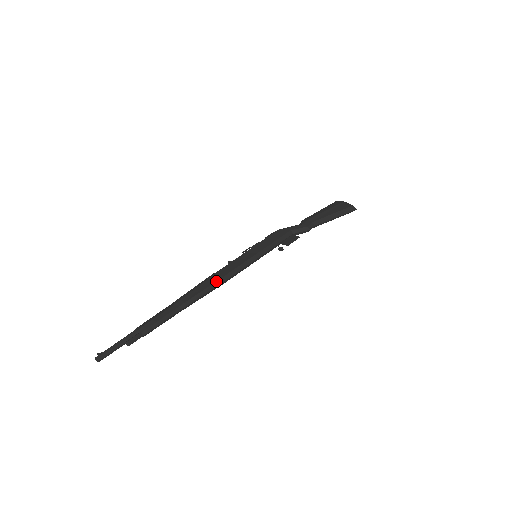
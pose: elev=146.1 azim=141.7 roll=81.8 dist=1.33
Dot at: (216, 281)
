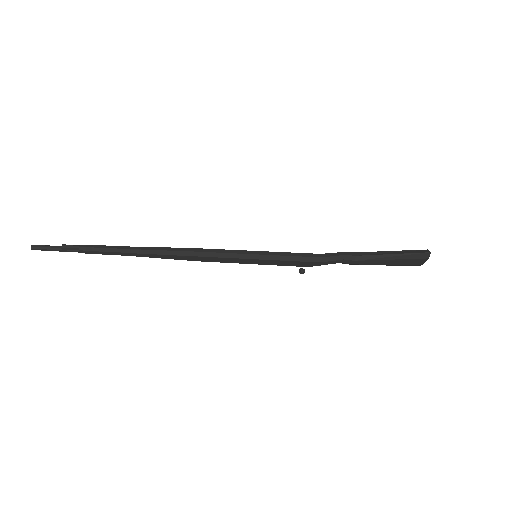
Dot at: (187, 248)
